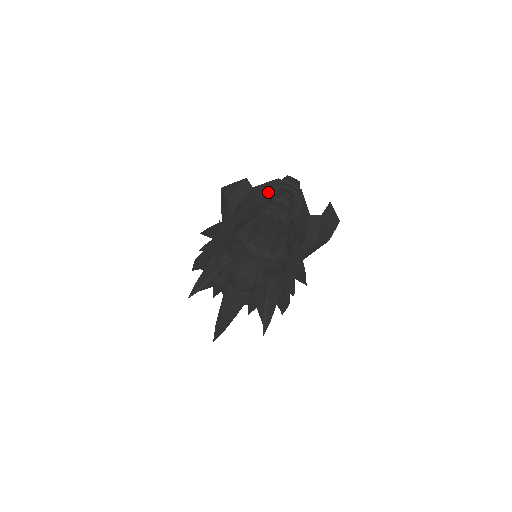
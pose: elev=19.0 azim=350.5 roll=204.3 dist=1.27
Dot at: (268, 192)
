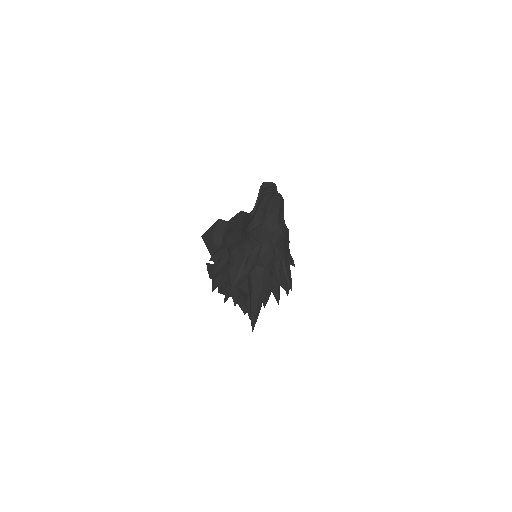
Dot at: (240, 219)
